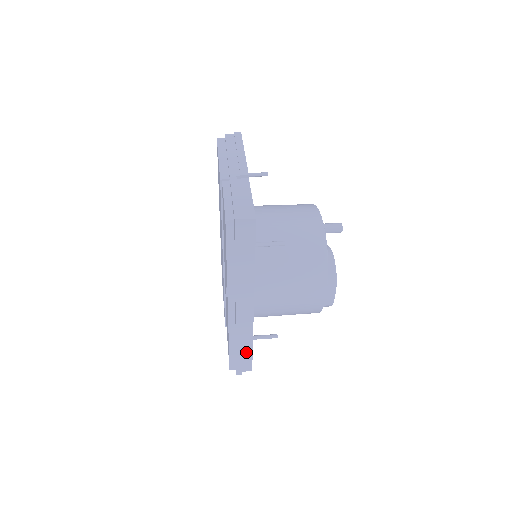
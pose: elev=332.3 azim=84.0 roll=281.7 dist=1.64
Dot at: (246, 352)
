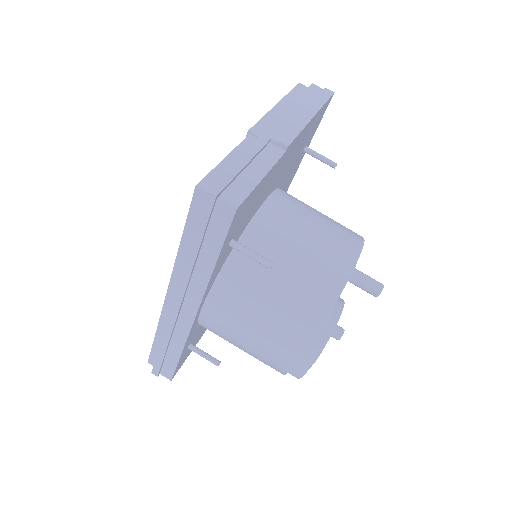
Dot at: (171, 358)
